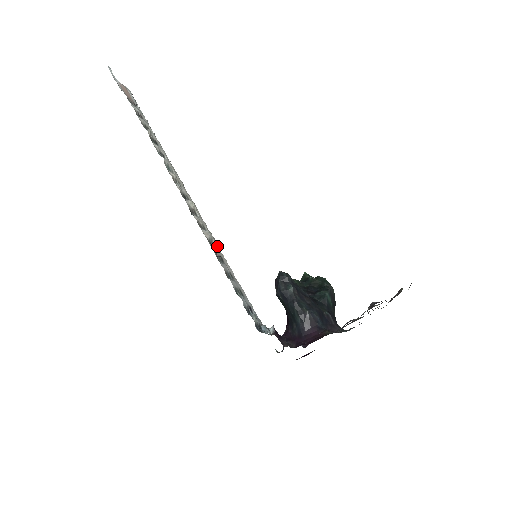
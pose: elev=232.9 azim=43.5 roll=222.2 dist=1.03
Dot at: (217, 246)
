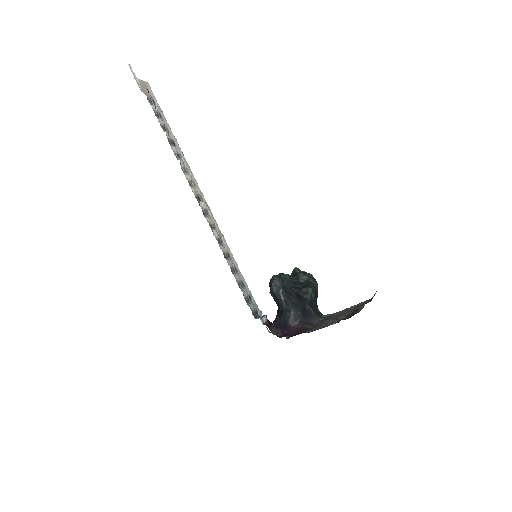
Dot at: (225, 242)
